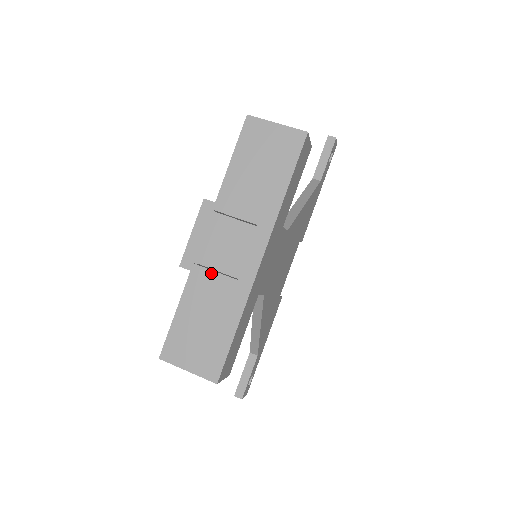
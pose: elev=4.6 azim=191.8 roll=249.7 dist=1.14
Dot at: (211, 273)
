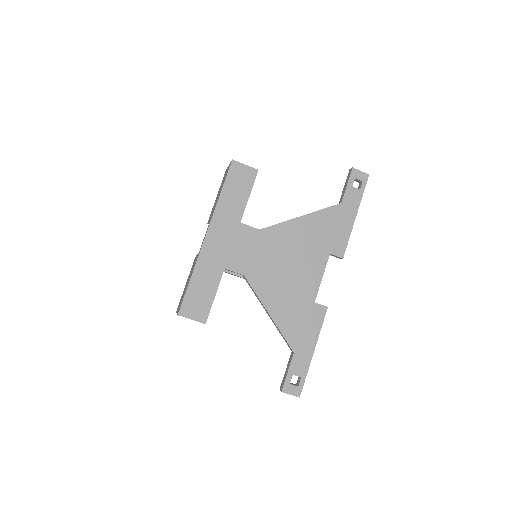
Dot at: (196, 256)
